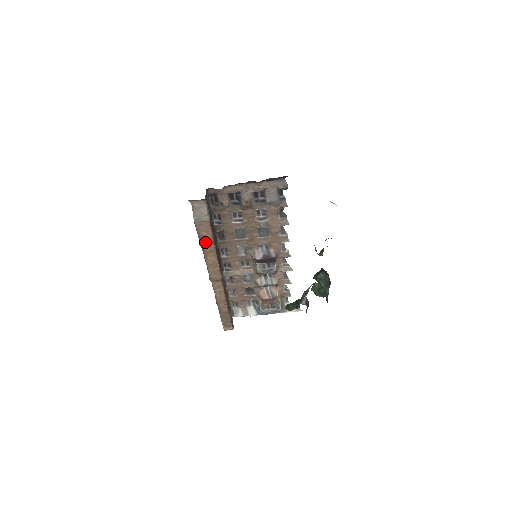
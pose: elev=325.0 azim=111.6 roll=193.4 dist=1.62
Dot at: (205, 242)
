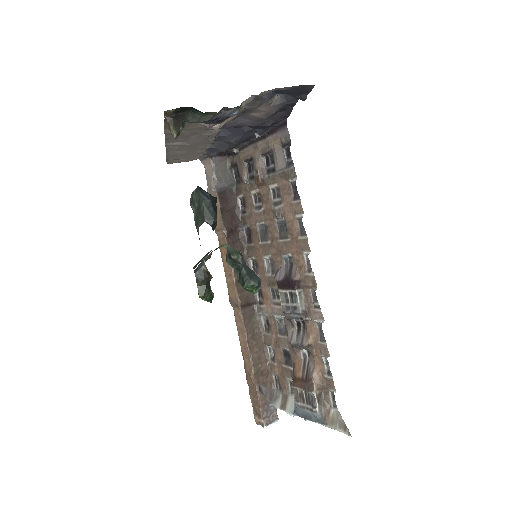
Dot at: (218, 228)
